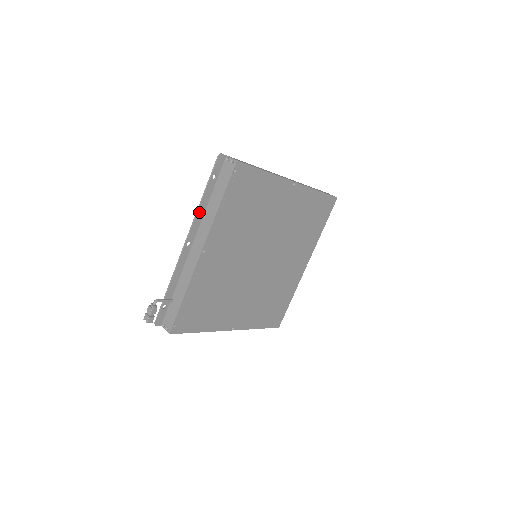
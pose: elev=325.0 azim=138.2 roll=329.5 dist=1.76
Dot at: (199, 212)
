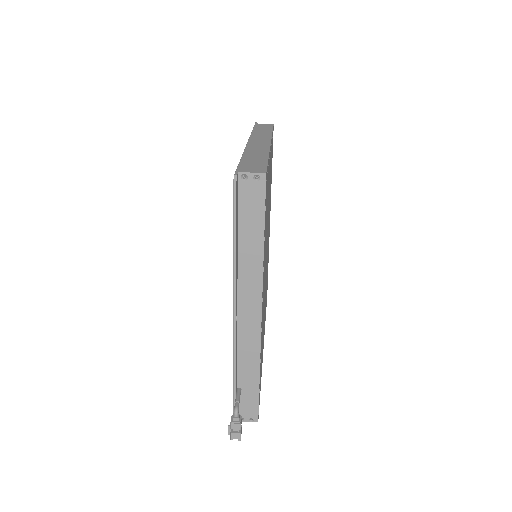
Dot at: (236, 272)
